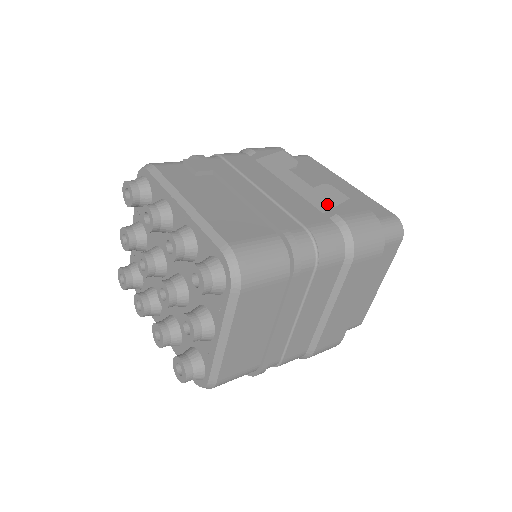
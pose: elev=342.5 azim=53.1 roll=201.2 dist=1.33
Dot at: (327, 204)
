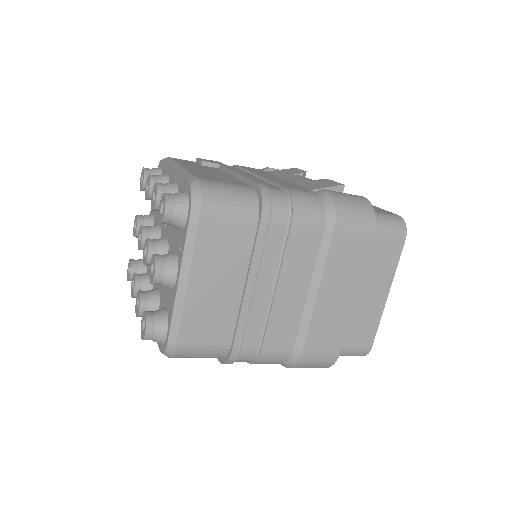
Dot at: (318, 186)
